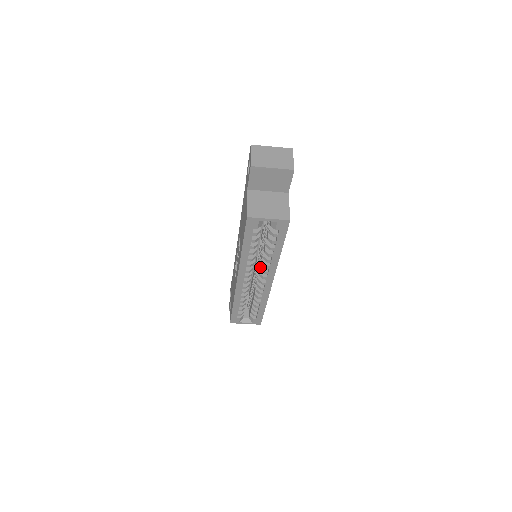
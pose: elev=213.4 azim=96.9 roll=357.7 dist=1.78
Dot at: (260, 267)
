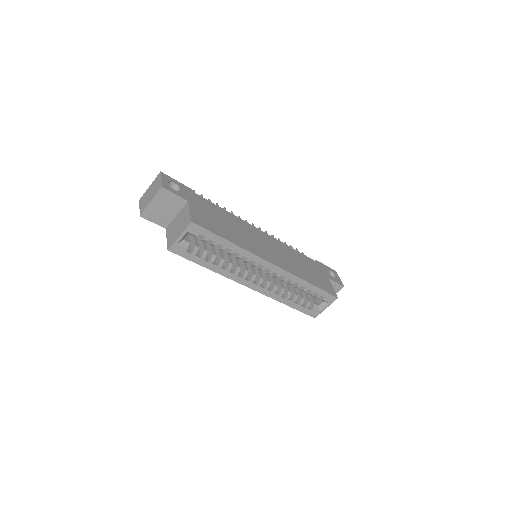
Dot at: (251, 264)
